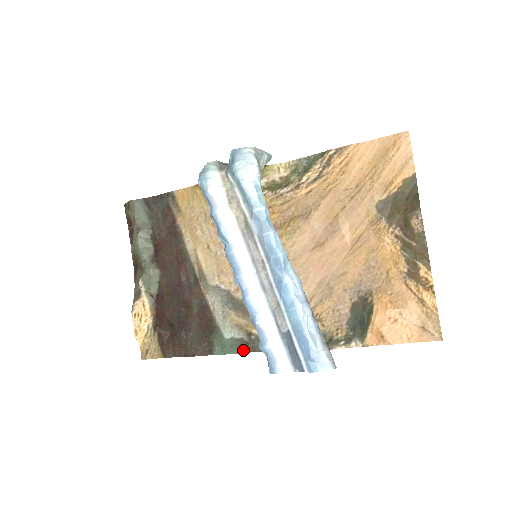
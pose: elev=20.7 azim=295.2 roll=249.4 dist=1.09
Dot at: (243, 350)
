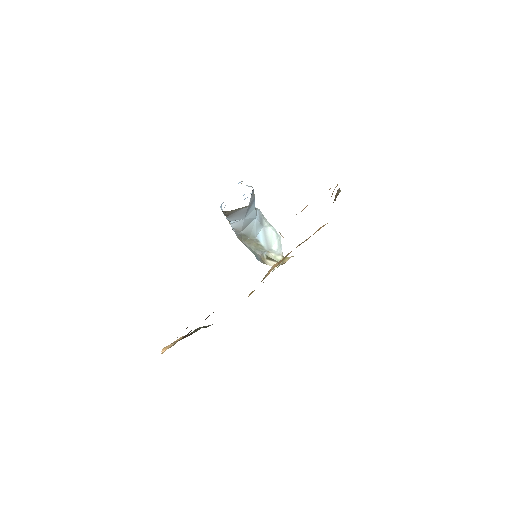
Dot at: occluded
